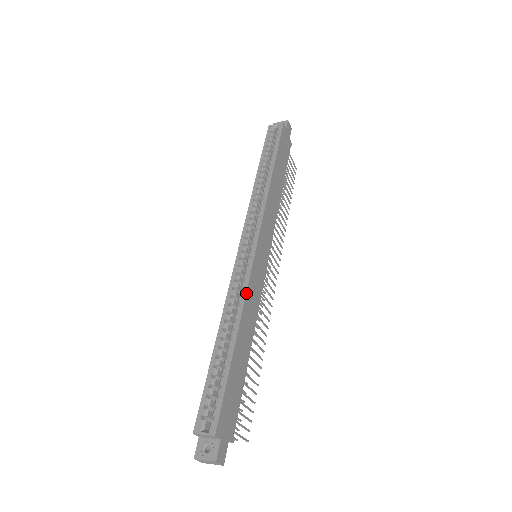
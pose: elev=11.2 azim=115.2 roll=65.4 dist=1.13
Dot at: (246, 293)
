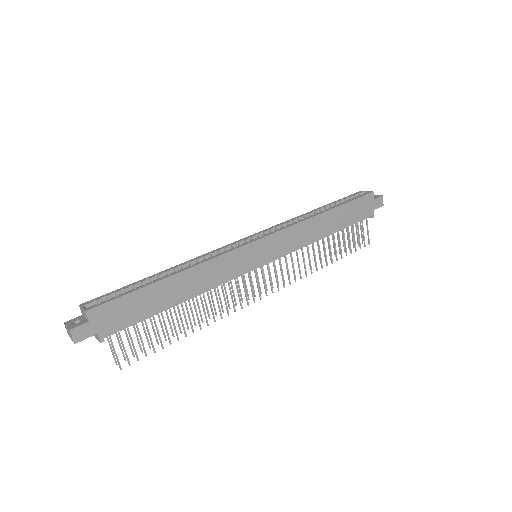
Dot at: (212, 259)
